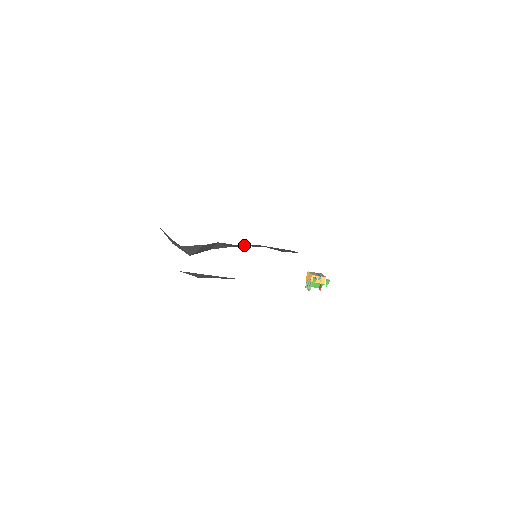
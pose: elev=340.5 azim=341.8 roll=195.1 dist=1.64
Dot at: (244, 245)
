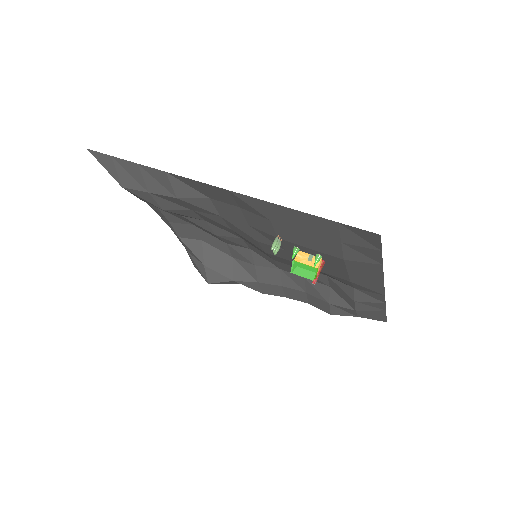
Dot at: (266, 270)
